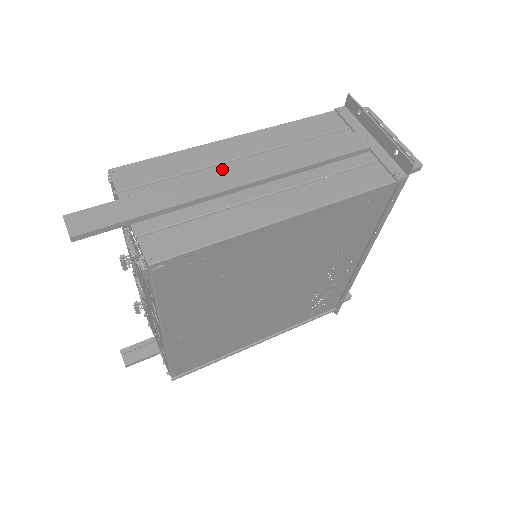
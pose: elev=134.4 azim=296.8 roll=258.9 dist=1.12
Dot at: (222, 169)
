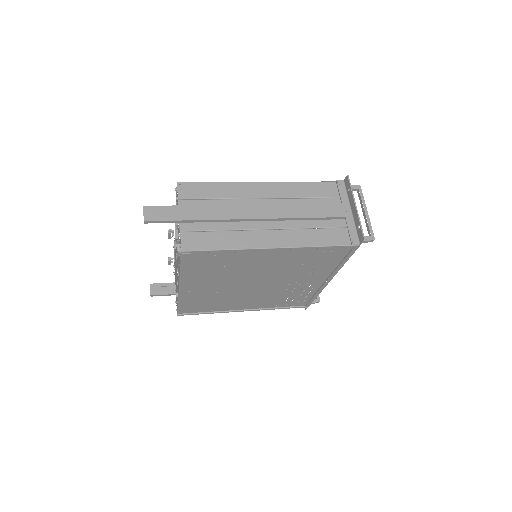
Dot at: (245, 203)
